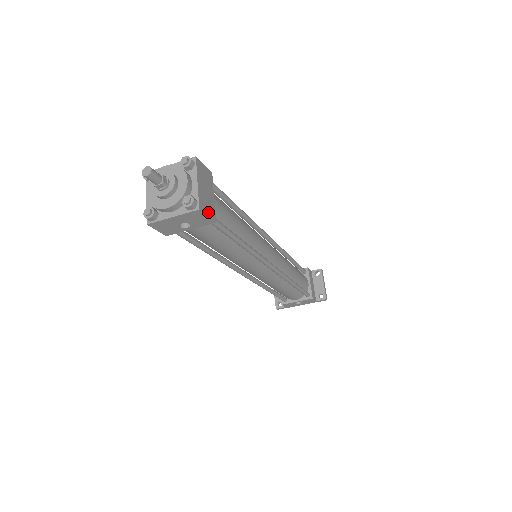
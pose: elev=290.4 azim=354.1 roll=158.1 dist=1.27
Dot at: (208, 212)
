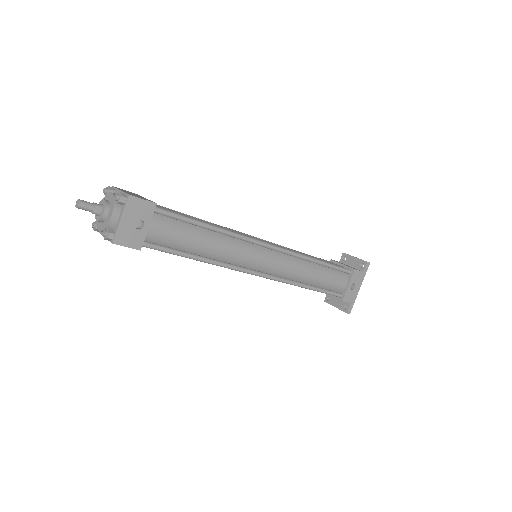
Dot at: (143, 199)
